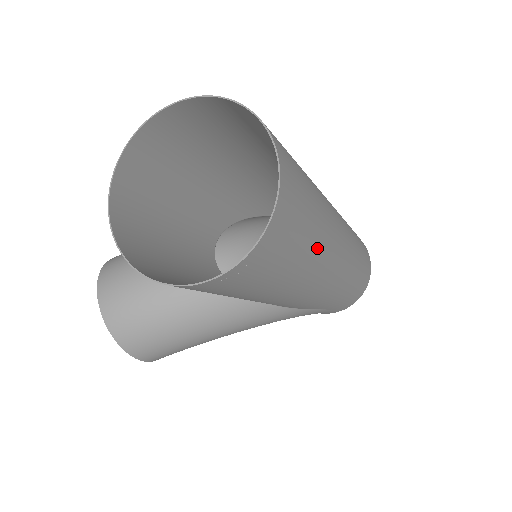
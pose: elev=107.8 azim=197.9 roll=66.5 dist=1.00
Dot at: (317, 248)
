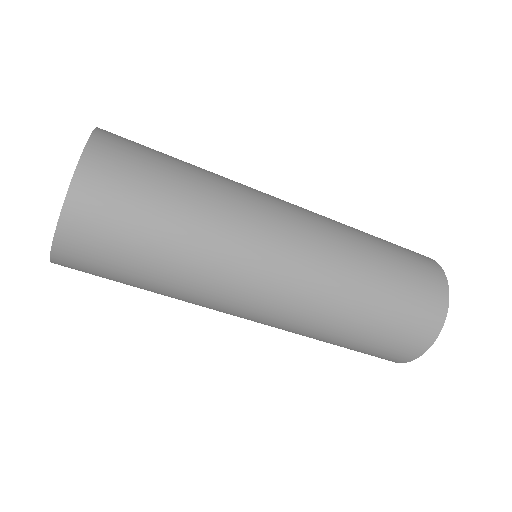
Dot at: (176, 283)
